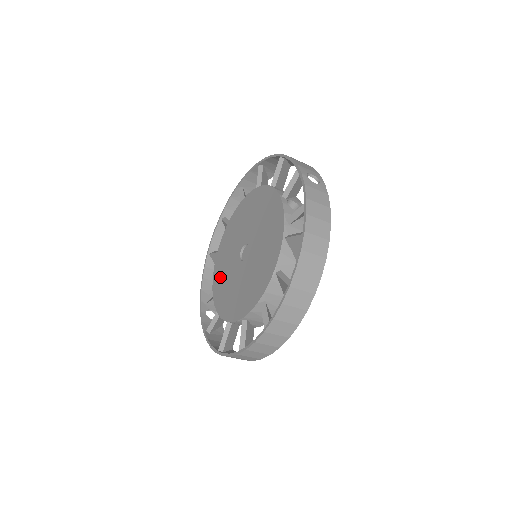
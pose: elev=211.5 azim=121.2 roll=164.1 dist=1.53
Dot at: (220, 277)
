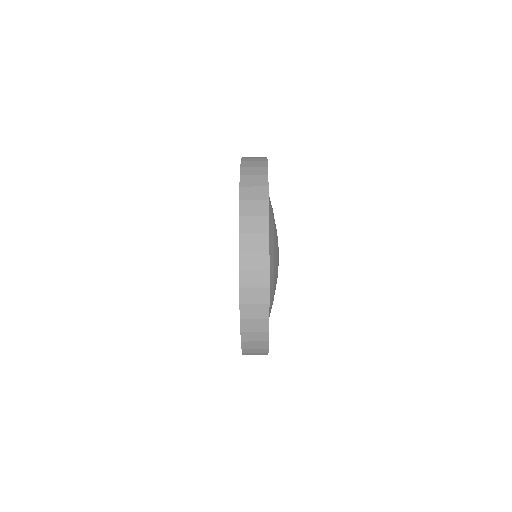
Dot at: occluded
